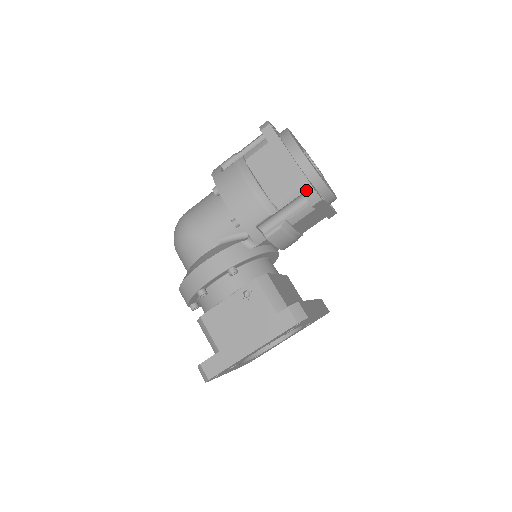
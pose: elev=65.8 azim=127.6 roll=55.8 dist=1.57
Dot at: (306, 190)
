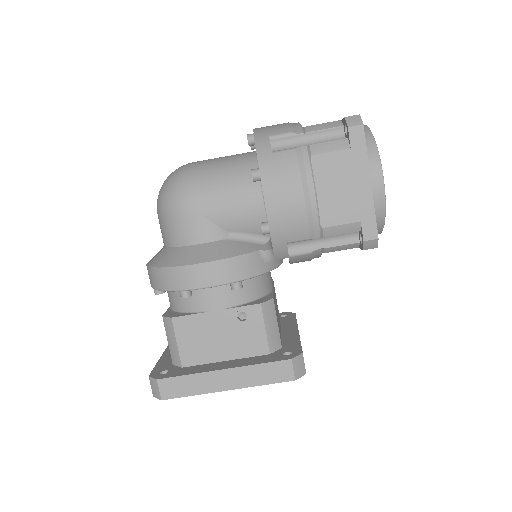
Dot at: (369, 232)
